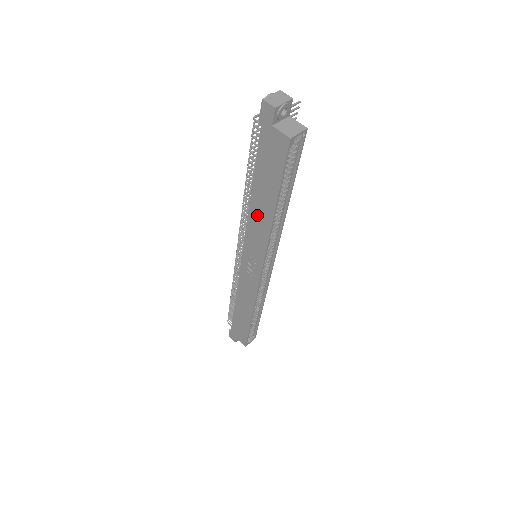
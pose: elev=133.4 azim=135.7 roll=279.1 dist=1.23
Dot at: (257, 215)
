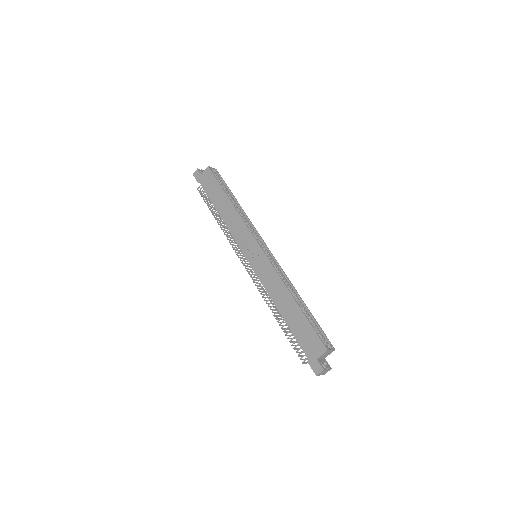
Dot at: (228, 217)
